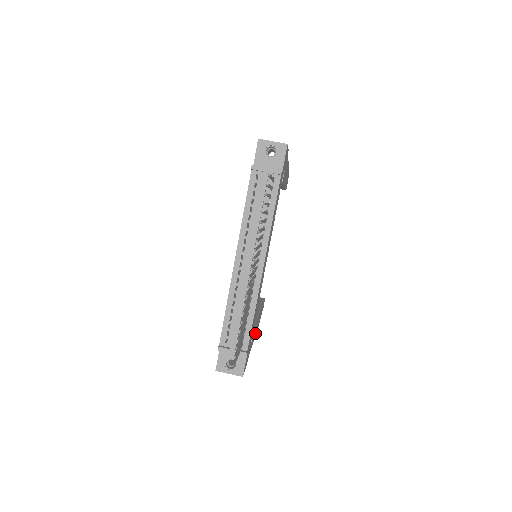
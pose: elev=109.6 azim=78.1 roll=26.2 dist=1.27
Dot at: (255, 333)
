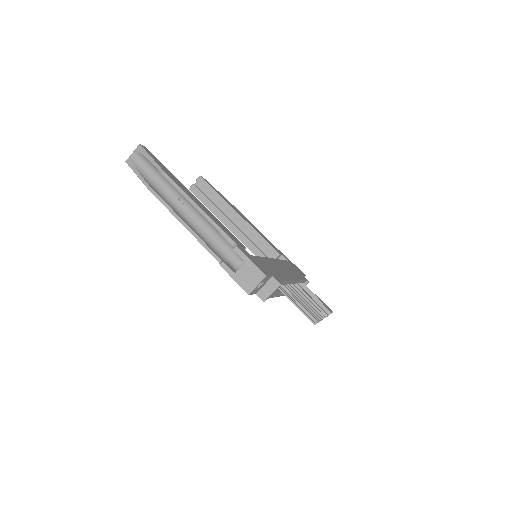
Dot at: (254, 227)
